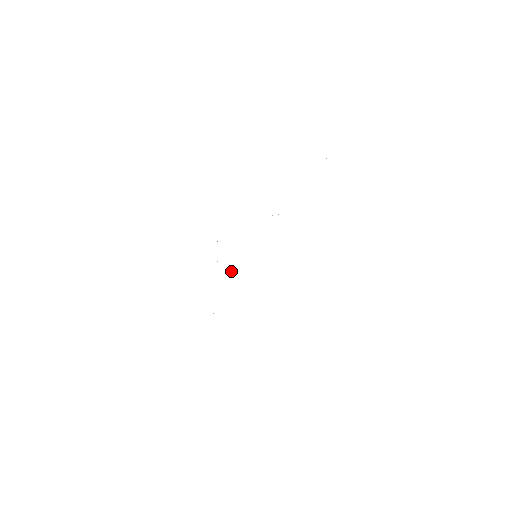
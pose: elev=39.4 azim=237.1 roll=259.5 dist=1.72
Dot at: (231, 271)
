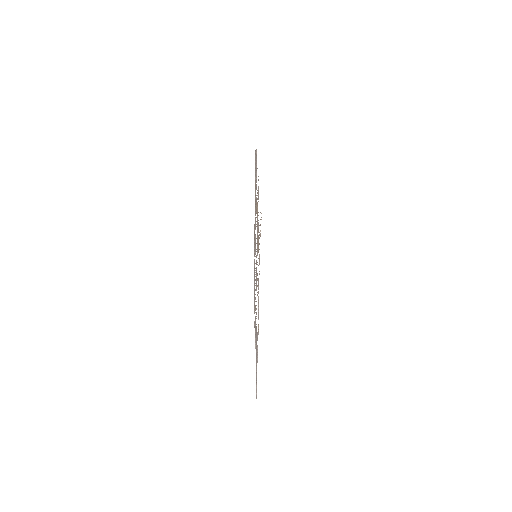
Dot at: occluded
